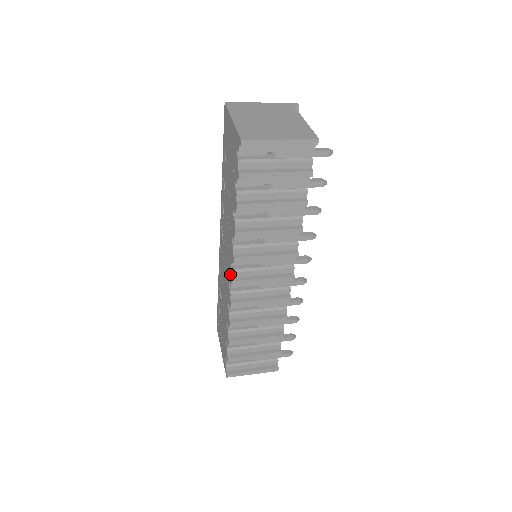
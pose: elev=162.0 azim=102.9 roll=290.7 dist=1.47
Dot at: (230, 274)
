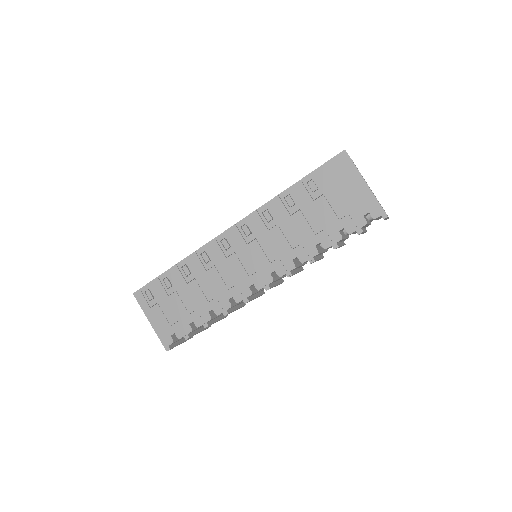
Dot at: (265, 280)
